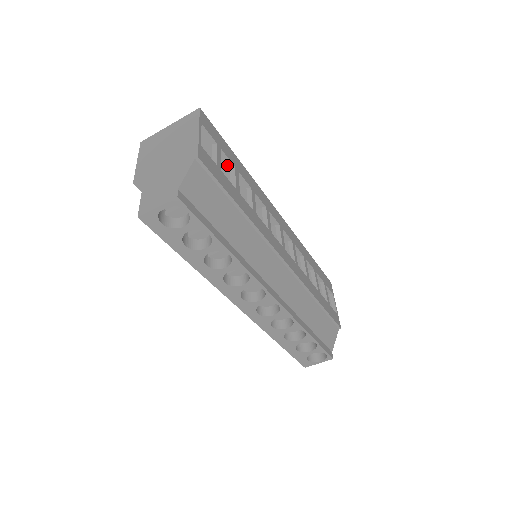
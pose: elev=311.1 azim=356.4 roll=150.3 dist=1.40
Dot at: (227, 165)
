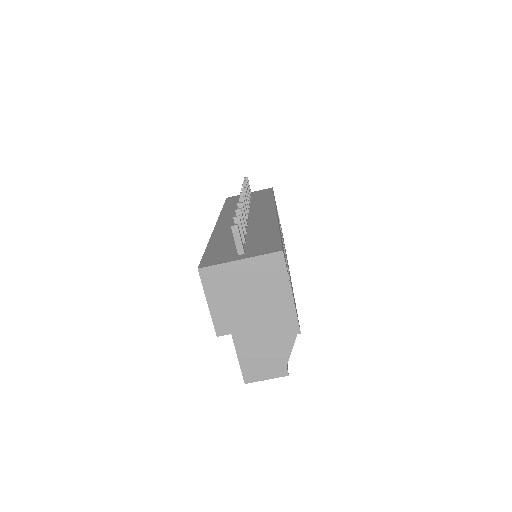
Dot at: occluded
